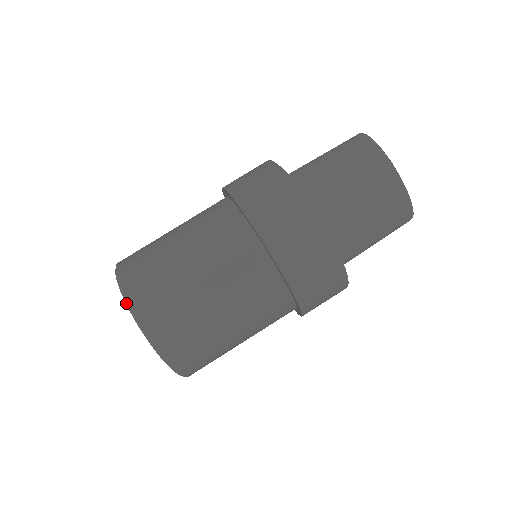
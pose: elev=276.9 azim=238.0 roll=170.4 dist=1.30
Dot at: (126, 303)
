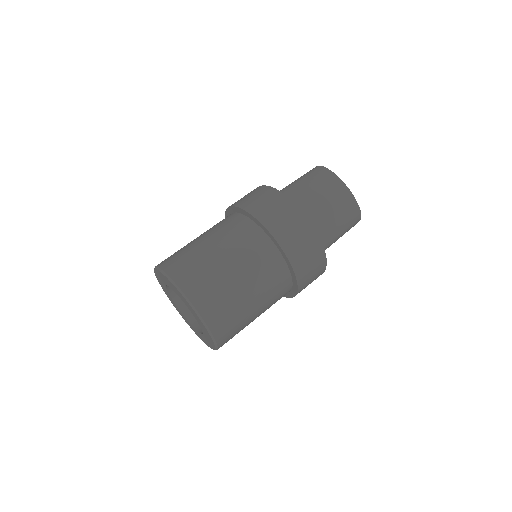
Dot at: (173, 283)
